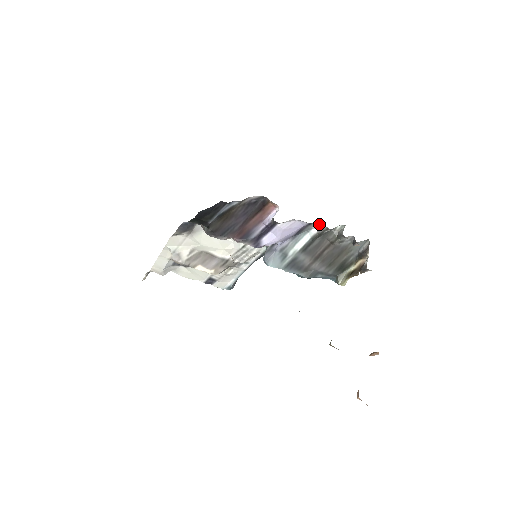
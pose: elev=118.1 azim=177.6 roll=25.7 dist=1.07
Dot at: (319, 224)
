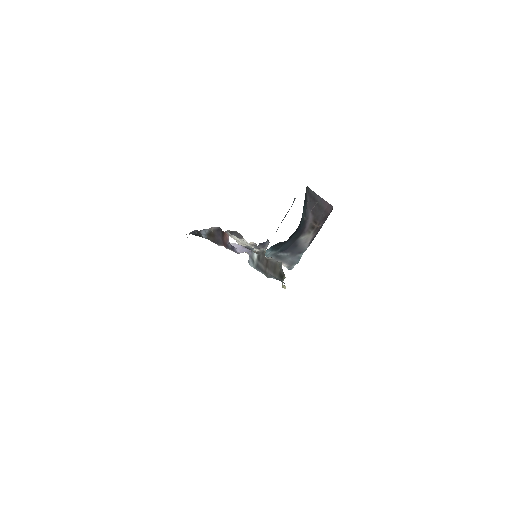
Dot at: occluded
